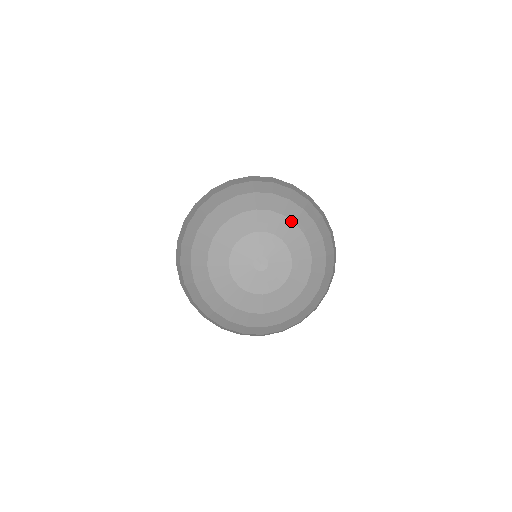
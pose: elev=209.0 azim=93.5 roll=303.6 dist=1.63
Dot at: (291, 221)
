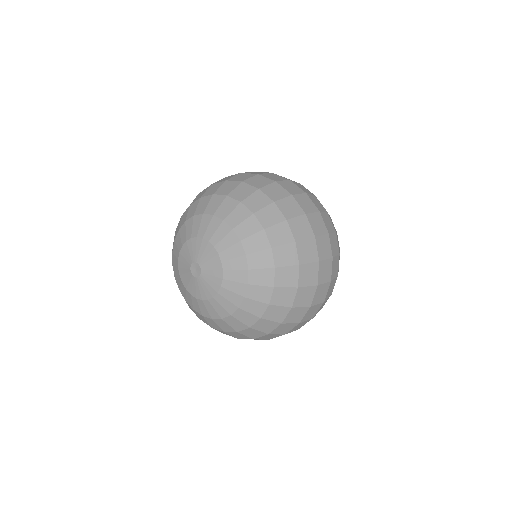
Dot at: (210, 215)
